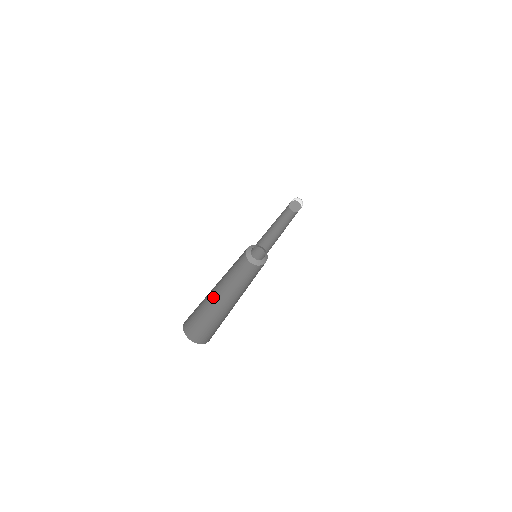
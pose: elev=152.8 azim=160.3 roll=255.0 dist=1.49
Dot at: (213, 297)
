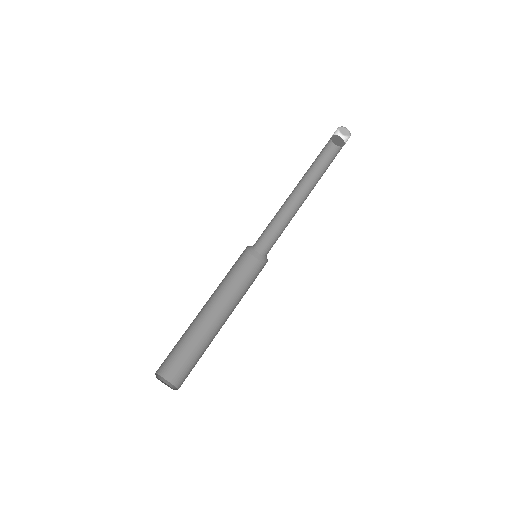
Dot at: (200, 325)
